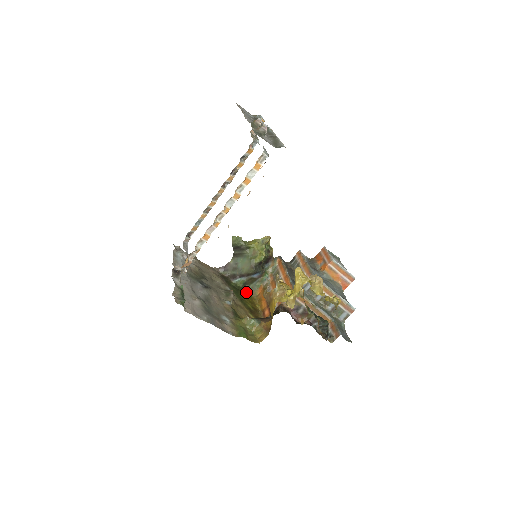
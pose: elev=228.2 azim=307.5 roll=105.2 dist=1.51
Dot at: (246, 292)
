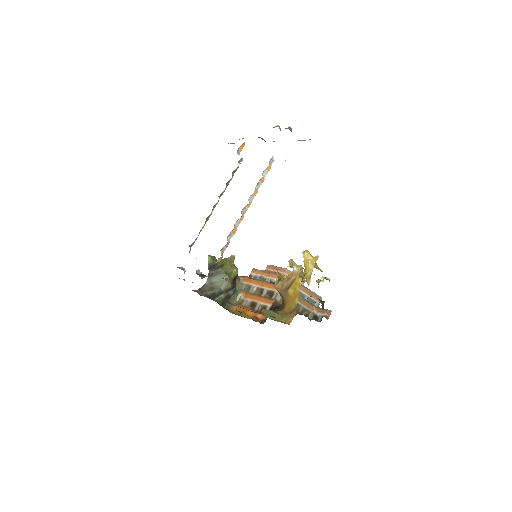
Dot at: (226, 309)
